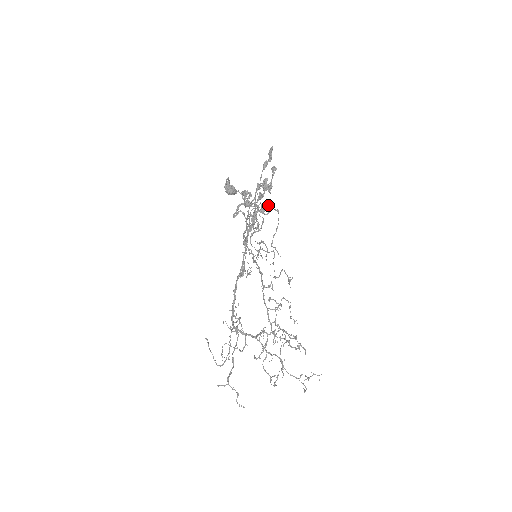
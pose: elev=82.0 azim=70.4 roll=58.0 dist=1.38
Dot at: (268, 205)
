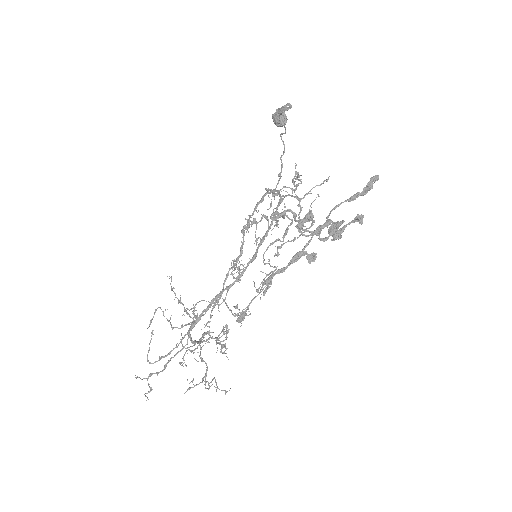
Dot at: occluded
